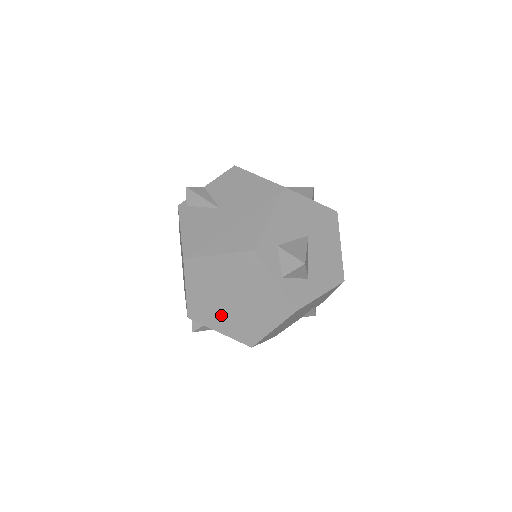
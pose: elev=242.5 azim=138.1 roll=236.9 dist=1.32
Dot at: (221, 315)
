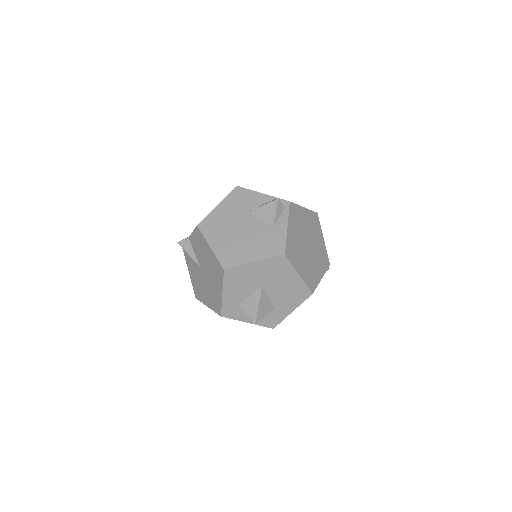
Dot at: occluded
